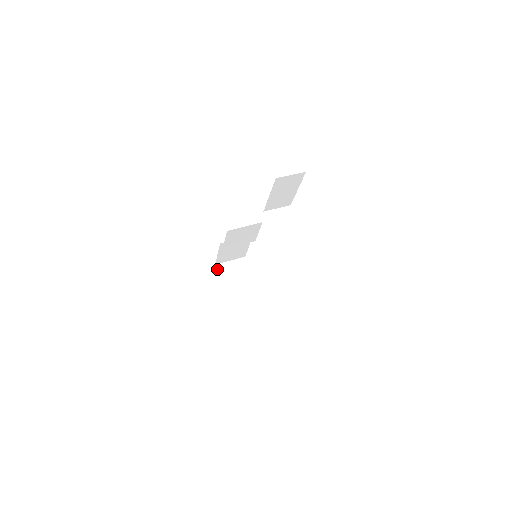
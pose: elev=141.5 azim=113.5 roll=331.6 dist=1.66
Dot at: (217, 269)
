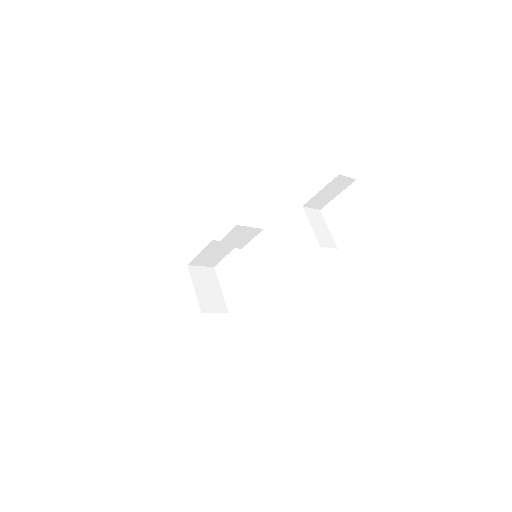
Dot at: (189, 270)
